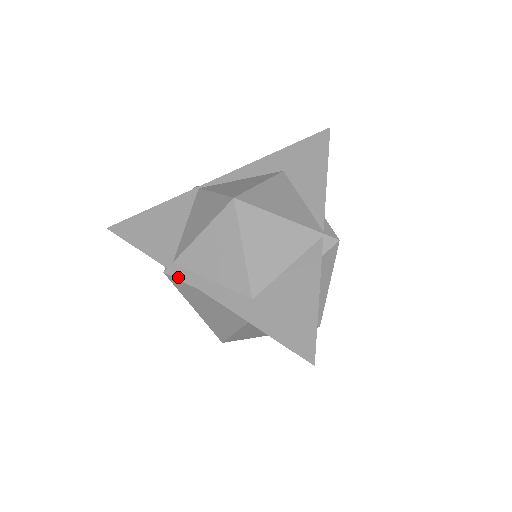
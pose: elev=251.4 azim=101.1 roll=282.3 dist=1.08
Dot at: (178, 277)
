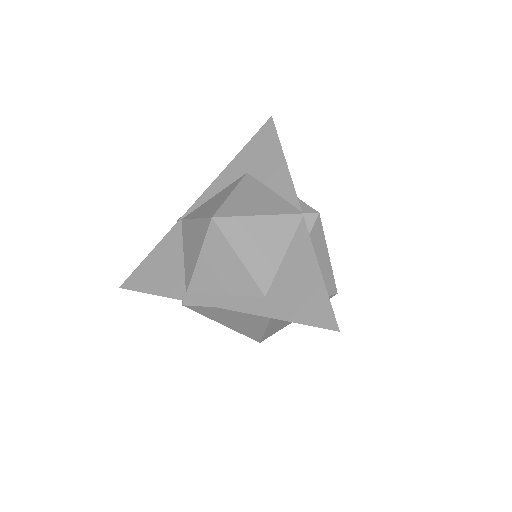
Dot at: (196, 304)
